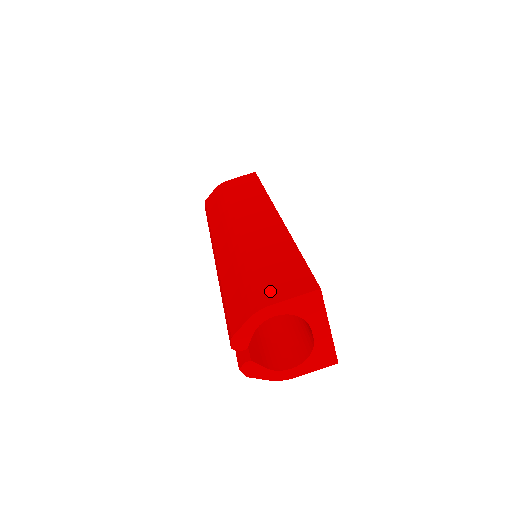
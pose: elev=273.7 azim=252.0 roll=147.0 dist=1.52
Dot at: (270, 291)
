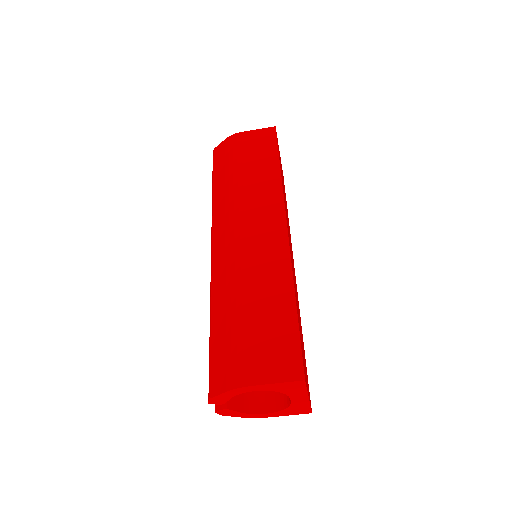
Dot at: (254, 363)
